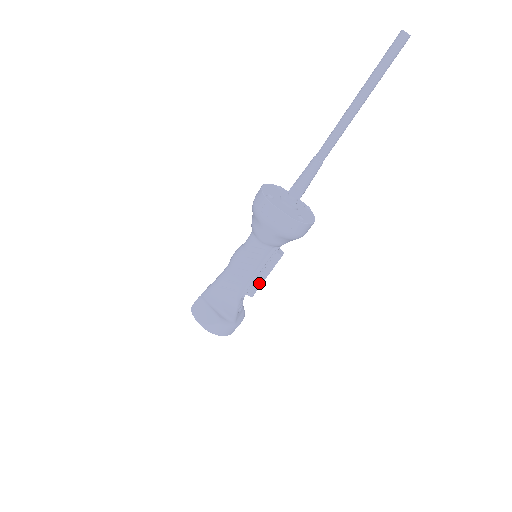
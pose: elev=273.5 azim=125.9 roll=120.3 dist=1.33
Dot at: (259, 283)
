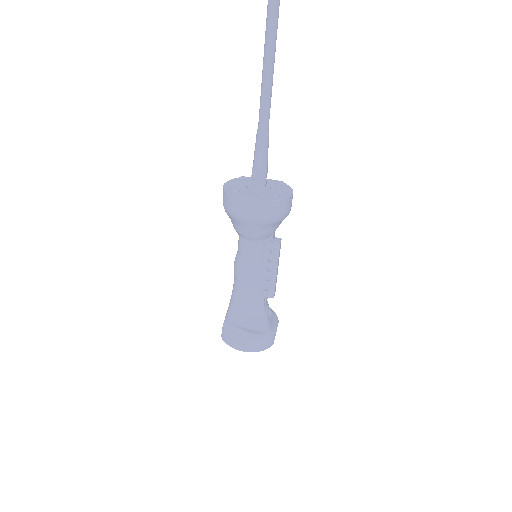
Dot at: (273, 281)
